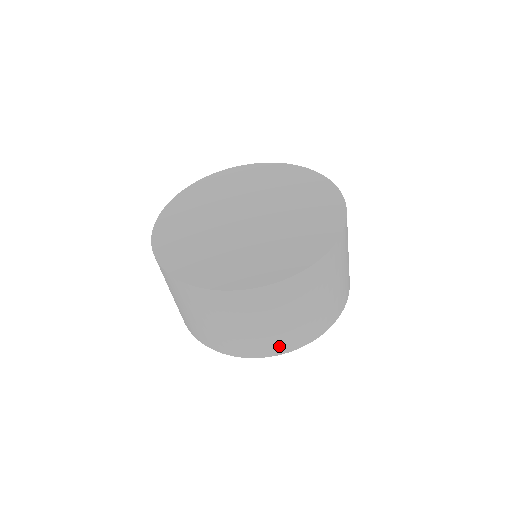
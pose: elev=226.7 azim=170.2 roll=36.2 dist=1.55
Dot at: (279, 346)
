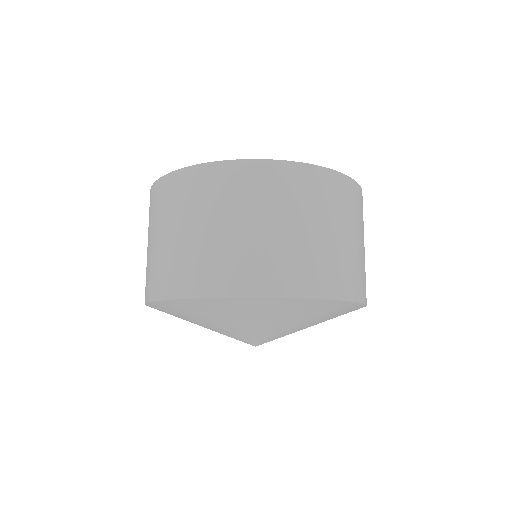
Dot at: (179, 280)
